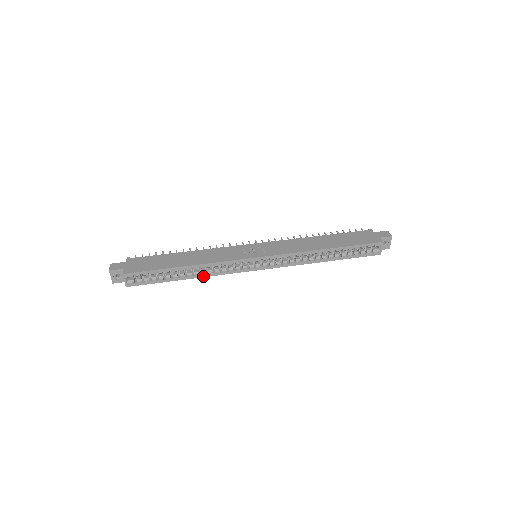
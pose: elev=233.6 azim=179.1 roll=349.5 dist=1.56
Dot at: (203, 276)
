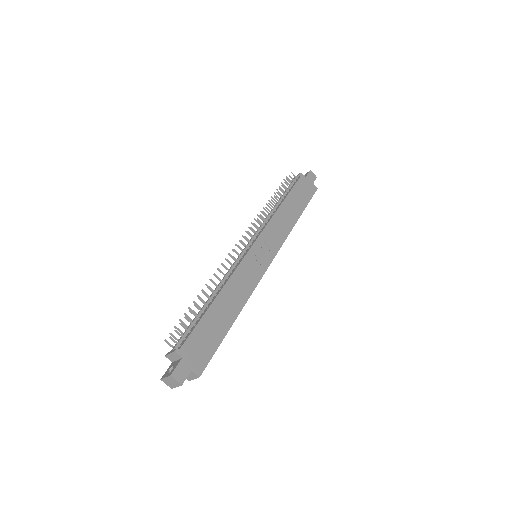
Dot at: occluded
